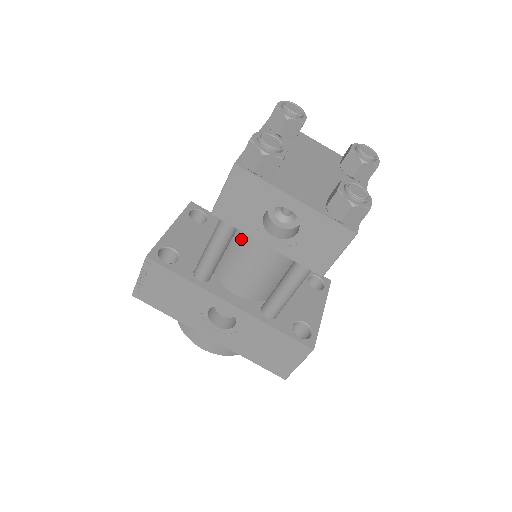
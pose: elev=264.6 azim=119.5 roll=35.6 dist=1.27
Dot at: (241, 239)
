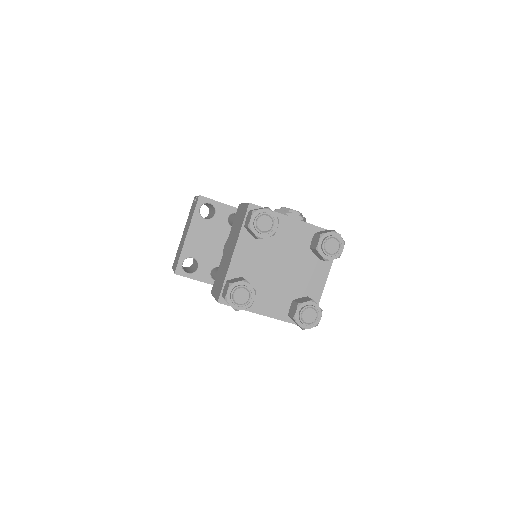
Dot at: occluded
